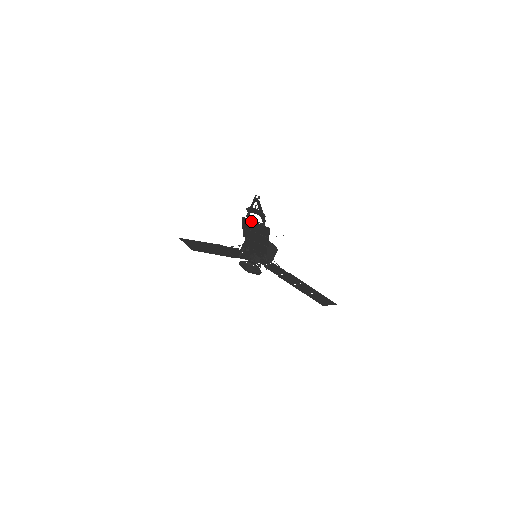
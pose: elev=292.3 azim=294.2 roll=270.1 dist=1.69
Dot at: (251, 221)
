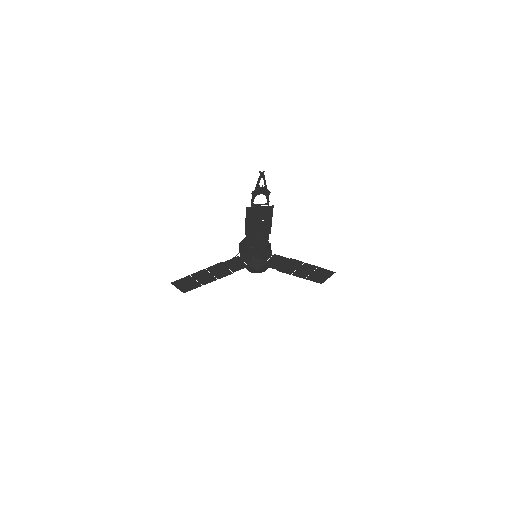
Dot at: (255, 207)
